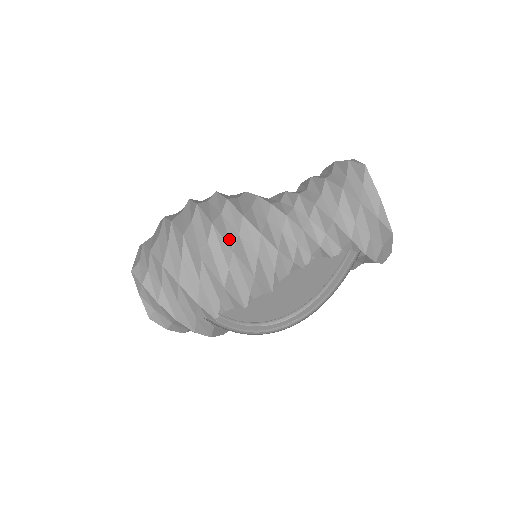
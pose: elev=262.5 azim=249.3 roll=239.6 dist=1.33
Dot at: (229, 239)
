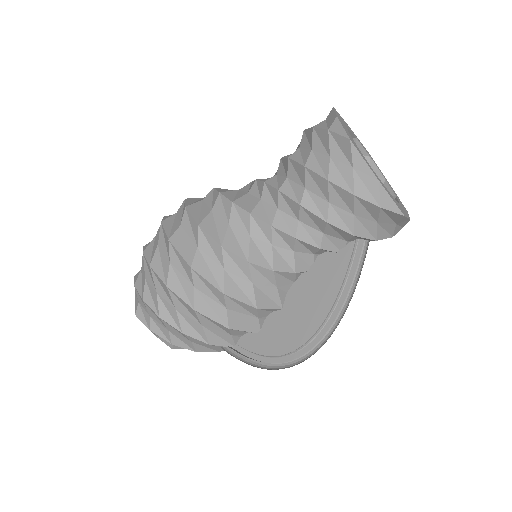
Dot at: (215, 279)
